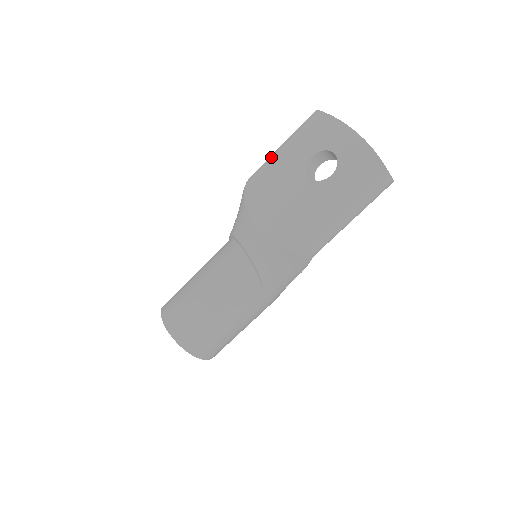
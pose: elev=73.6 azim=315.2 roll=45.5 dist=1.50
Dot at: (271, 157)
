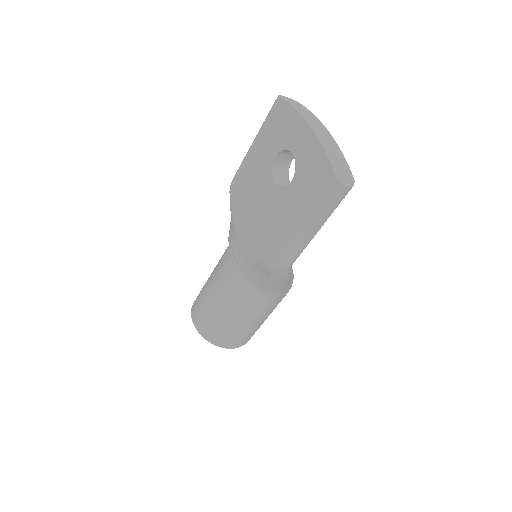
Dot at: (245, 156)
